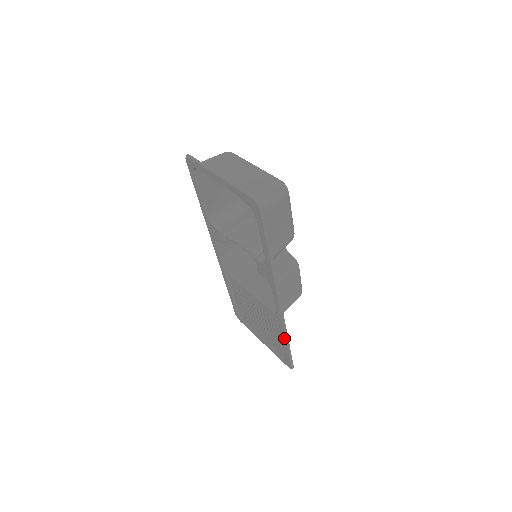
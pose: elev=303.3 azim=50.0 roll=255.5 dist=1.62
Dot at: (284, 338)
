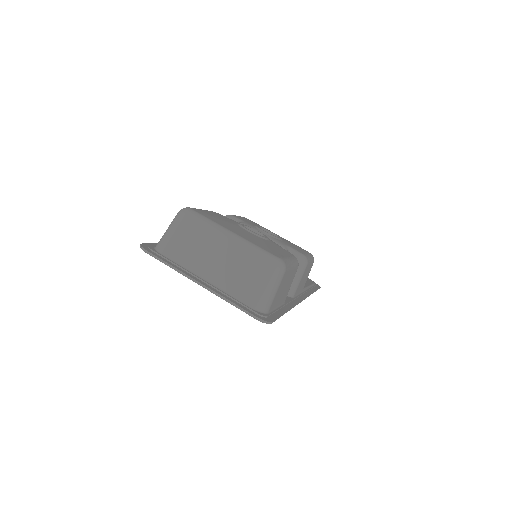
Dot at: occluded
